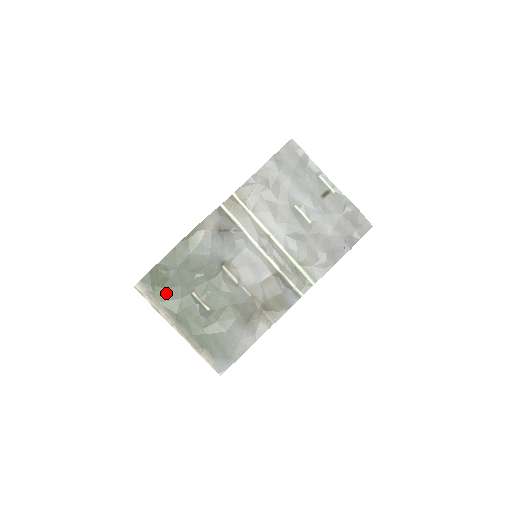
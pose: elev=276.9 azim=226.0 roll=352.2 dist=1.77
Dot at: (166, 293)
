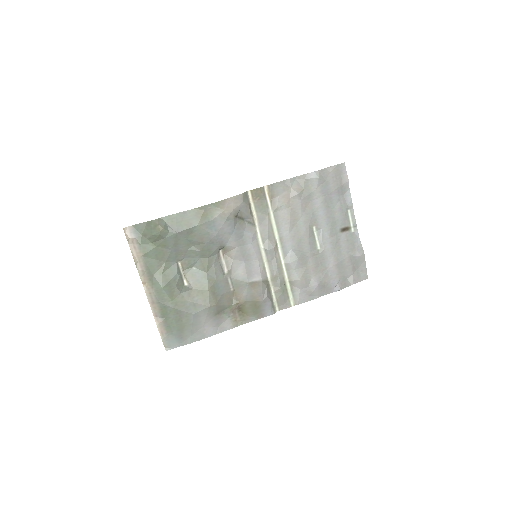
Dot at: (153, 250)
